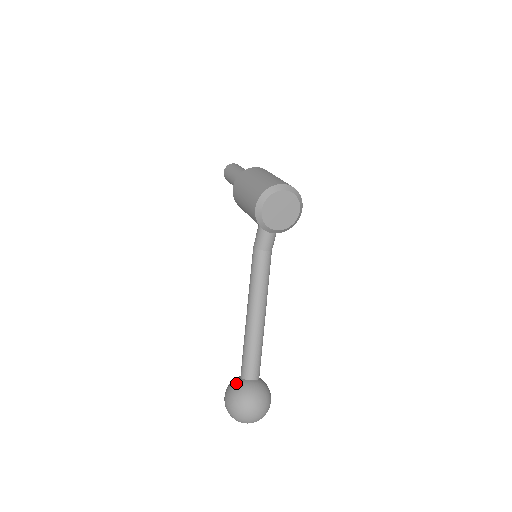
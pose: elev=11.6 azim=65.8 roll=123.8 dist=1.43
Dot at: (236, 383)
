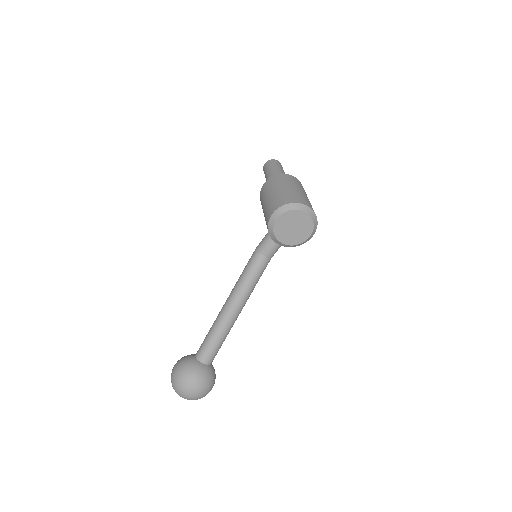
Dot at: (189, 359)
